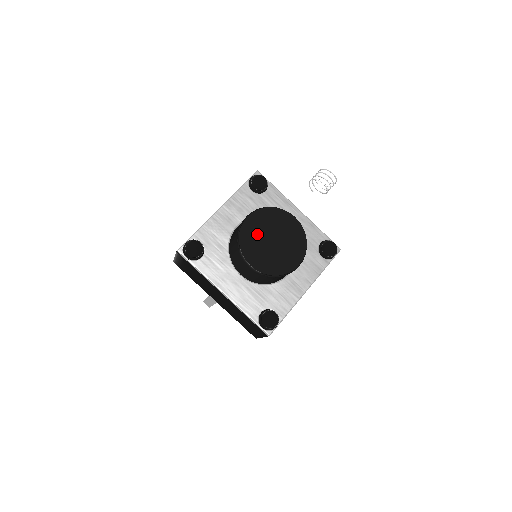
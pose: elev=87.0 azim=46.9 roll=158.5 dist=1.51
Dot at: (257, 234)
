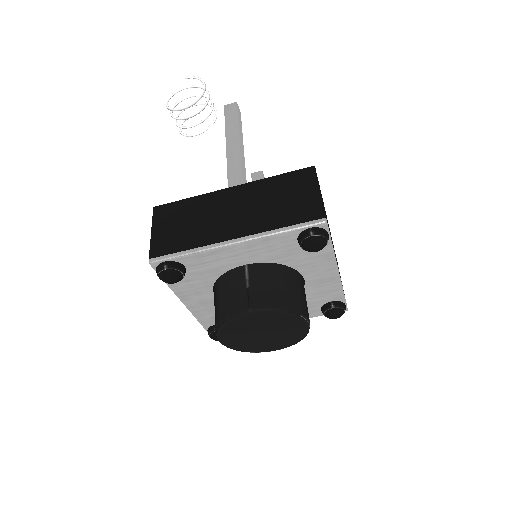
Dot at: (245, 342)
